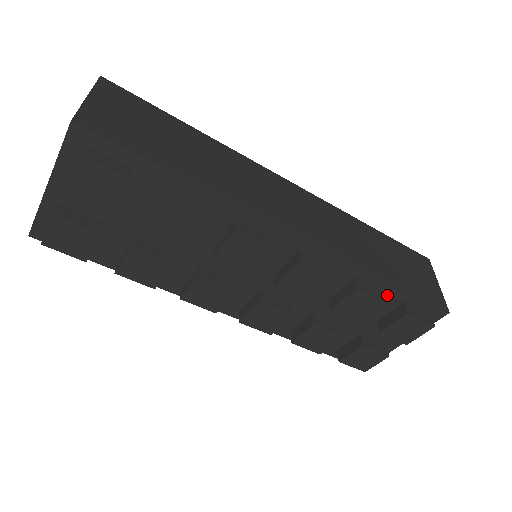
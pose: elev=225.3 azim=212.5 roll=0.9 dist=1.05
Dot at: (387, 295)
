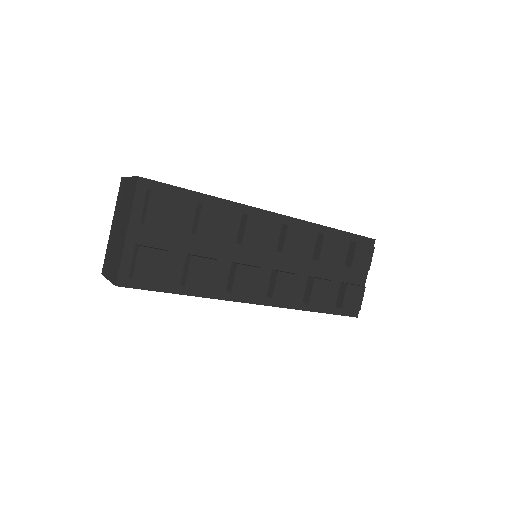
Dot at: occluded
